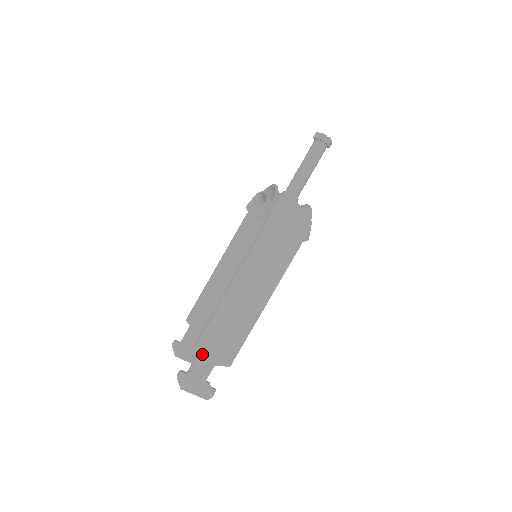
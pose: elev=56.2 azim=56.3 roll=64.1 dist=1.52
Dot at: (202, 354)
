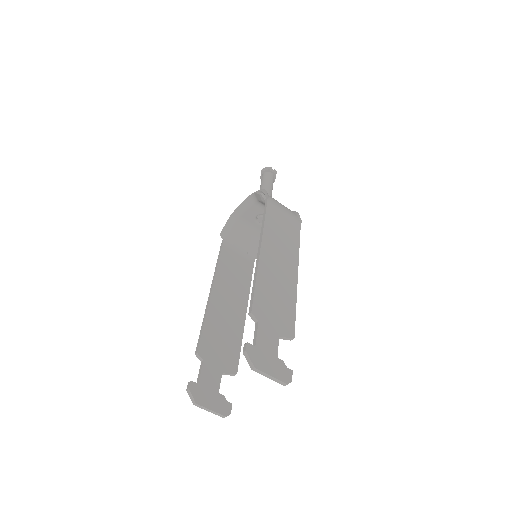
Dot at: (262, 321)
